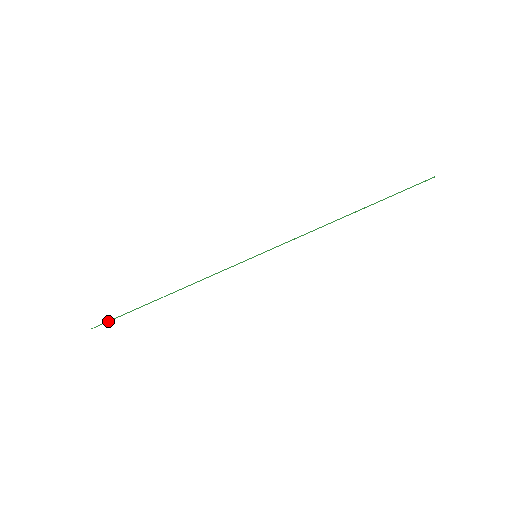
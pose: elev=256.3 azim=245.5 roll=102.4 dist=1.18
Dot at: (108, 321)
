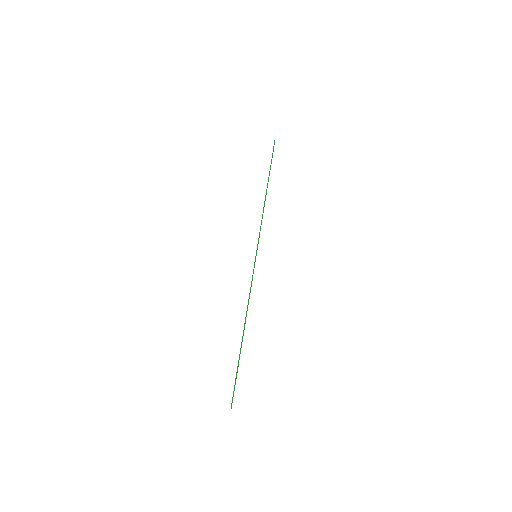
Dot at: (234, 390)
